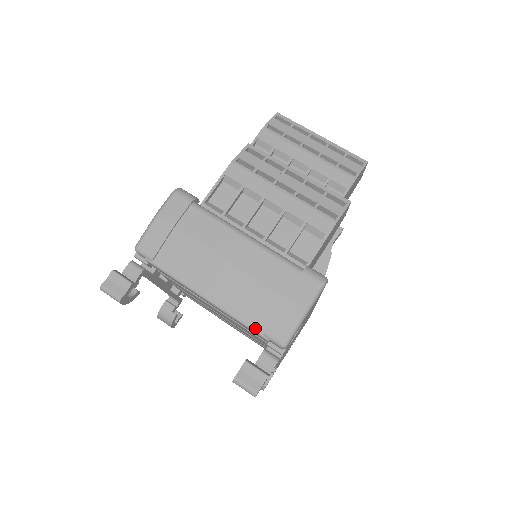
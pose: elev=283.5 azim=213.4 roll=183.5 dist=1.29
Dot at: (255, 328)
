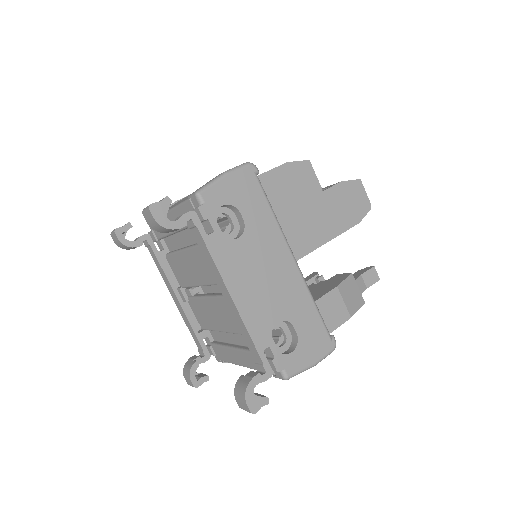
Dot at: (185, 200)
